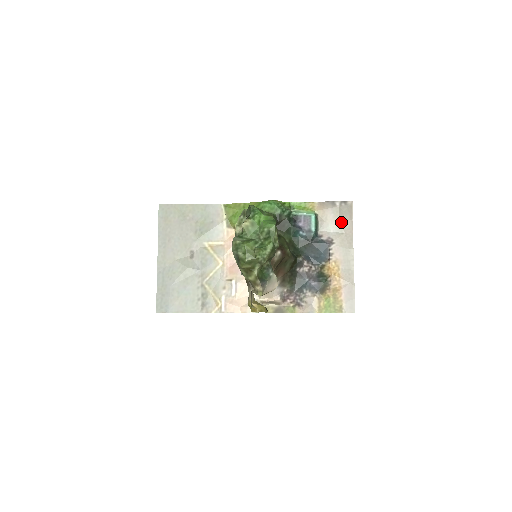
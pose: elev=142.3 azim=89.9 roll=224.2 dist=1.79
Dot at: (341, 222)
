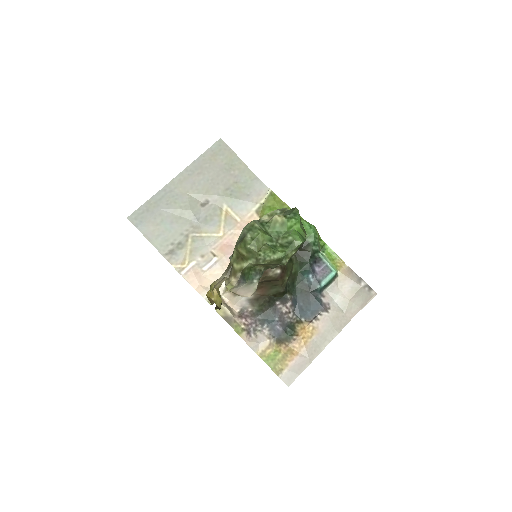
Dot at: (351, 301)
